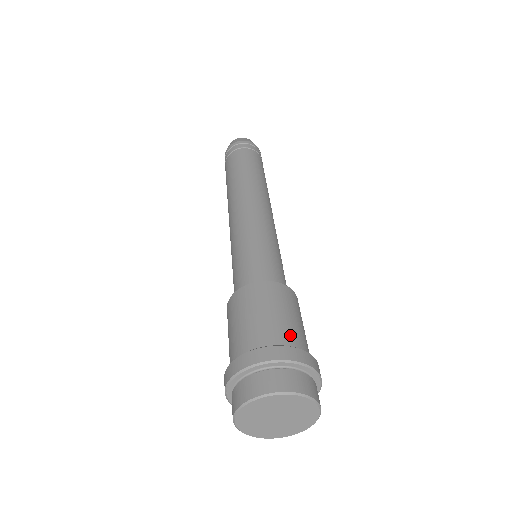
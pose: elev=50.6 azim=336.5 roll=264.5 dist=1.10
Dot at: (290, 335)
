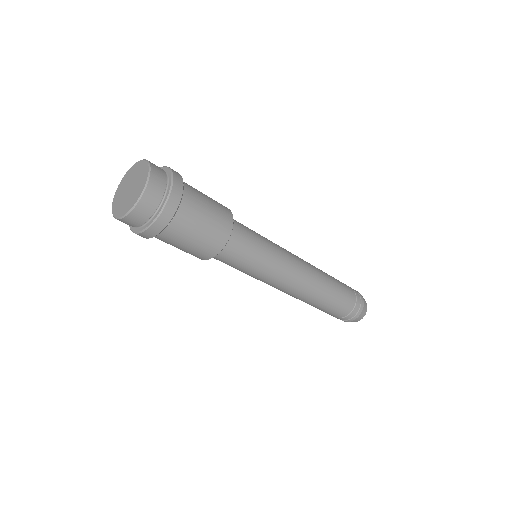
Dot at: occluded
